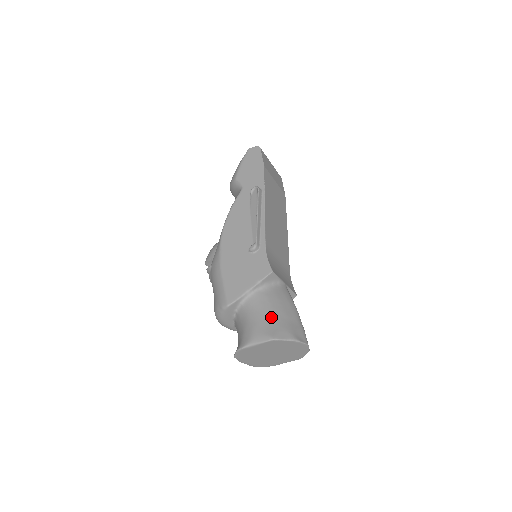
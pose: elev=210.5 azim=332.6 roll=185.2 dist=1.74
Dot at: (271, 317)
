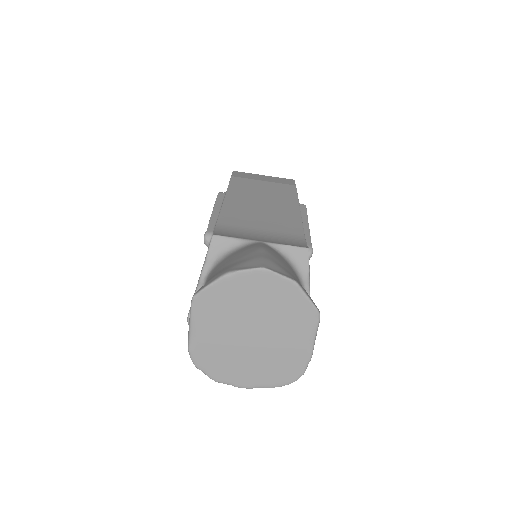
Dot at: occluded
